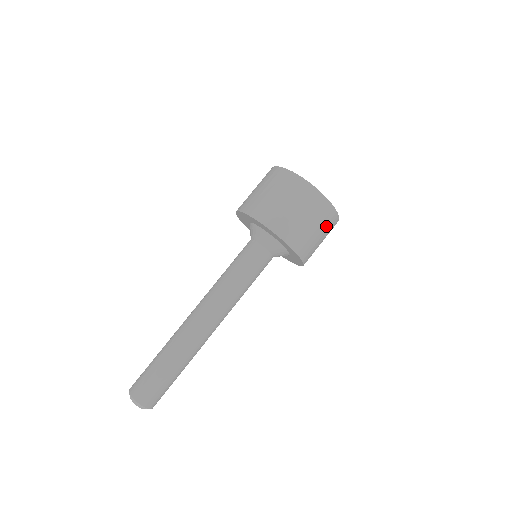
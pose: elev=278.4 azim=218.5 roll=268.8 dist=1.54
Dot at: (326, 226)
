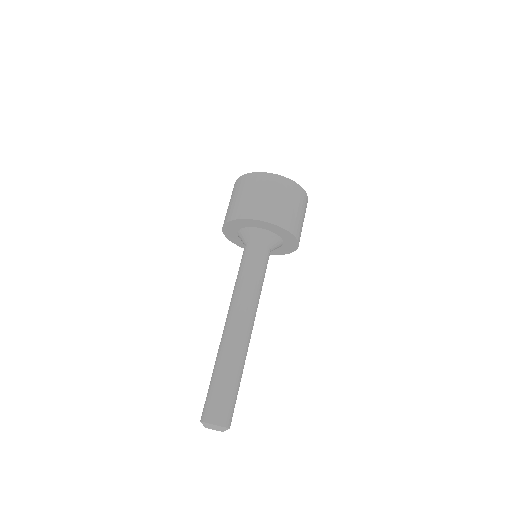
Dot at: (305, 212)
